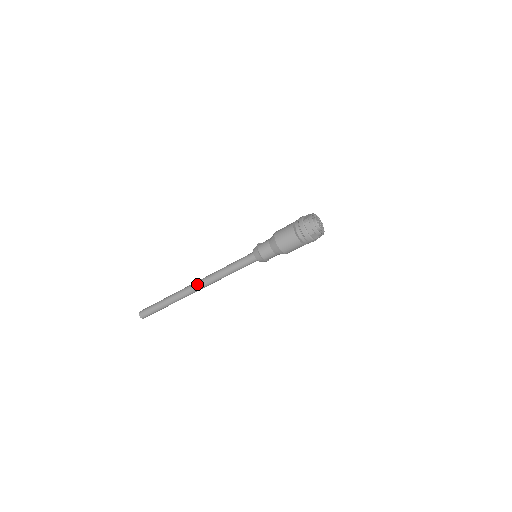
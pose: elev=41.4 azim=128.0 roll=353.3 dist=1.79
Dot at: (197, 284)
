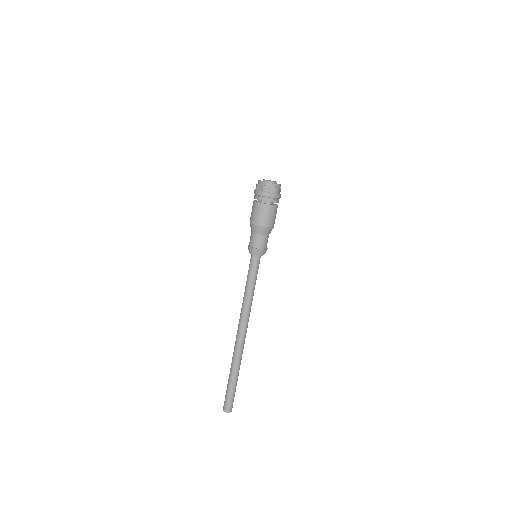
Dot at: occluded
